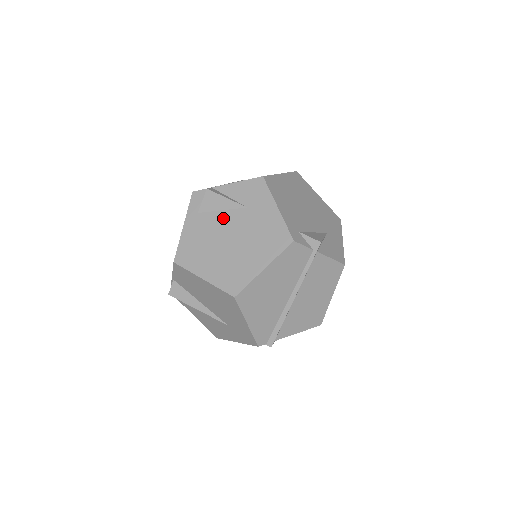
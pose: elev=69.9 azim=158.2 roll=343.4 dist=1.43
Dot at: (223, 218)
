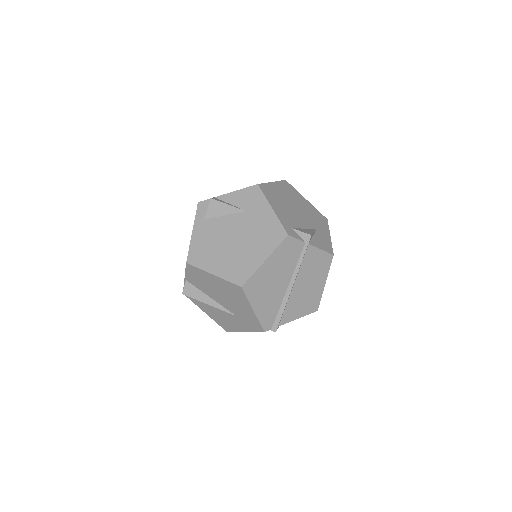
Dot at: (226, 222)
